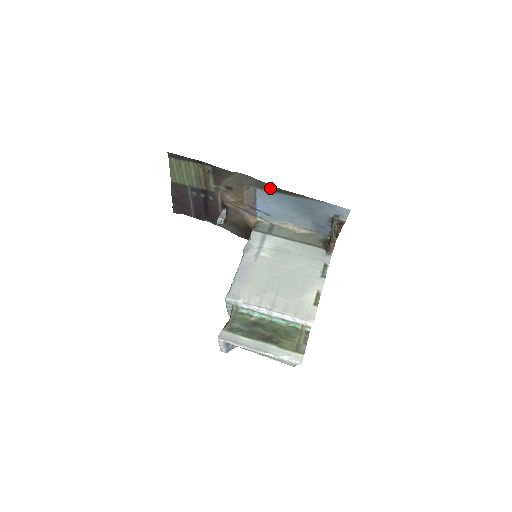
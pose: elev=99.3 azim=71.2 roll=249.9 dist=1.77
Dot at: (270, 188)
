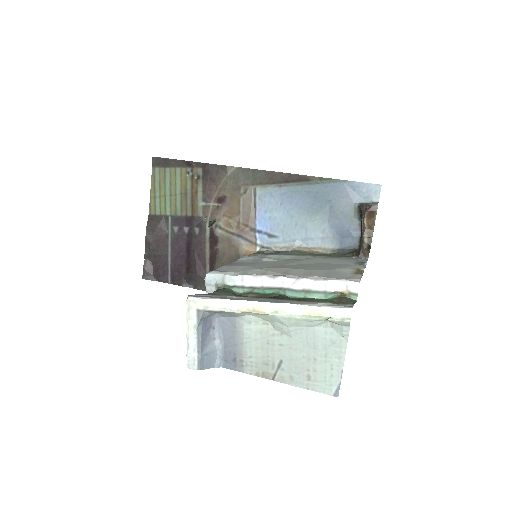
Dot at: (274, 179)
